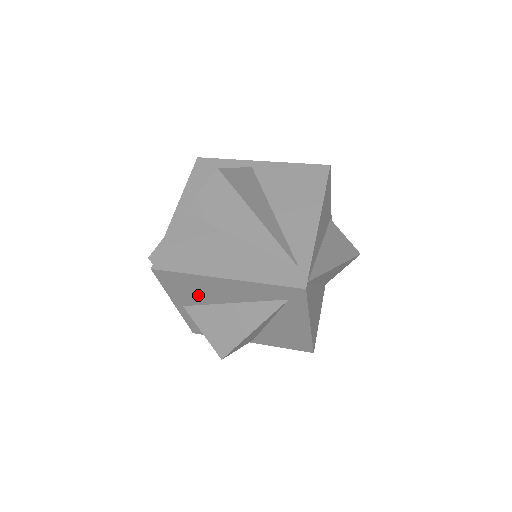
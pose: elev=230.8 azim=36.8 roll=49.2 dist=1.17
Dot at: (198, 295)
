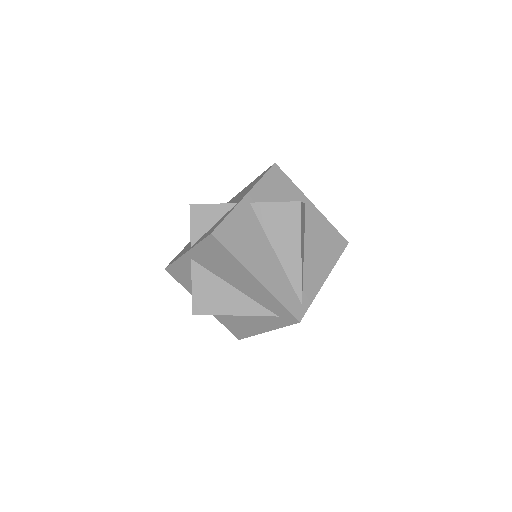
Dot at: (217, 266)
